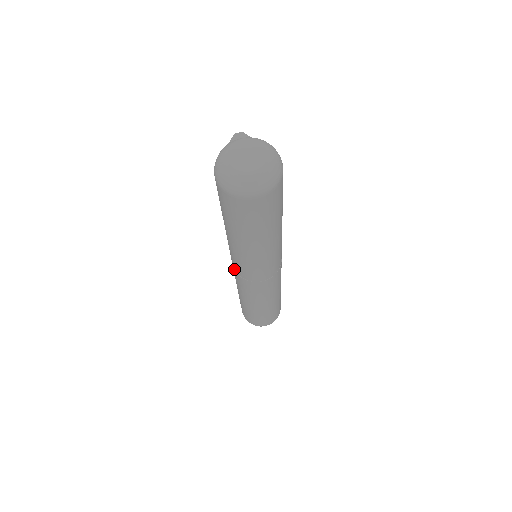
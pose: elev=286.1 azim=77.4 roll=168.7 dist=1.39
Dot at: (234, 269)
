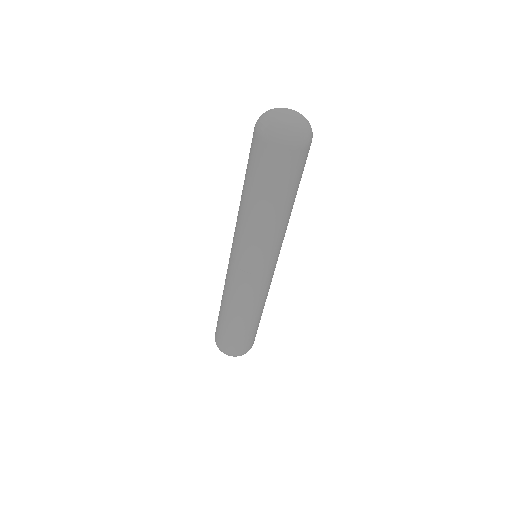
Dot at: occluded
